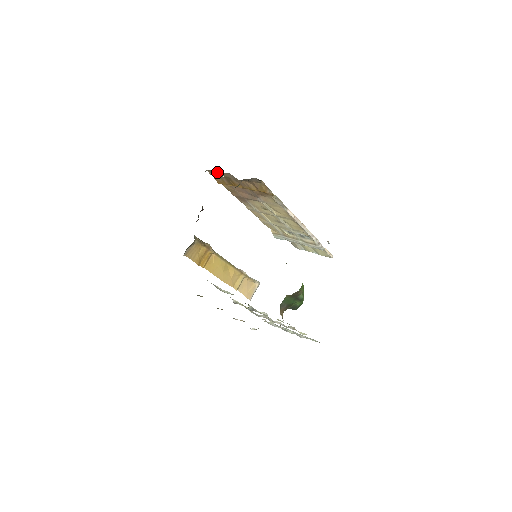
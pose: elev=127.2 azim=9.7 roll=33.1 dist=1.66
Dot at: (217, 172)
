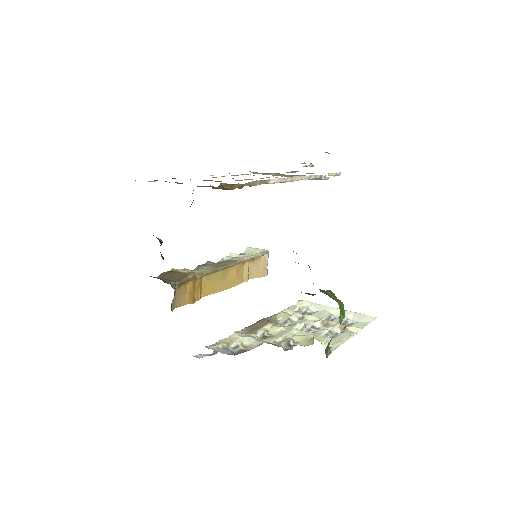
Dot at: occluded
